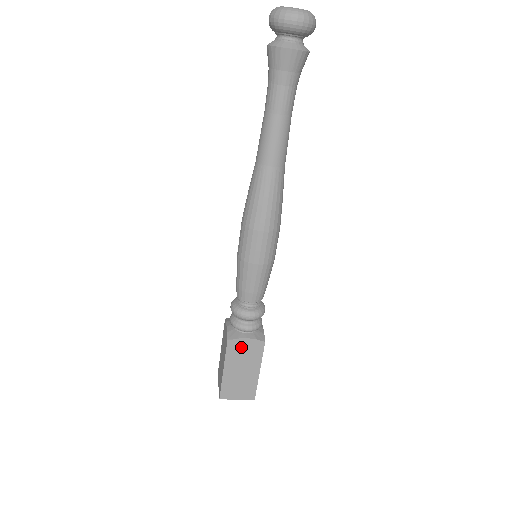
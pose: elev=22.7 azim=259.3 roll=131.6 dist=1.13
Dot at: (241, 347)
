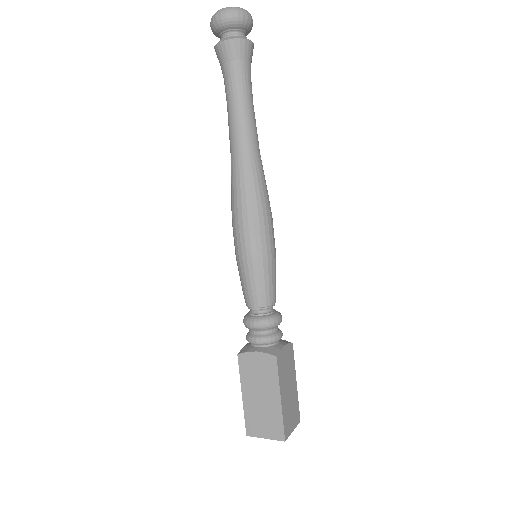
Dot at: (284, 359)
